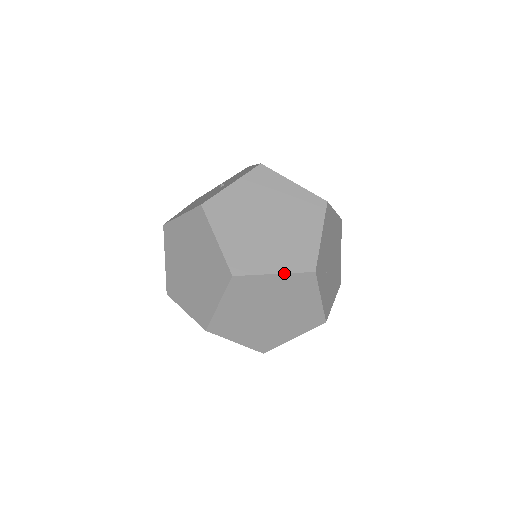
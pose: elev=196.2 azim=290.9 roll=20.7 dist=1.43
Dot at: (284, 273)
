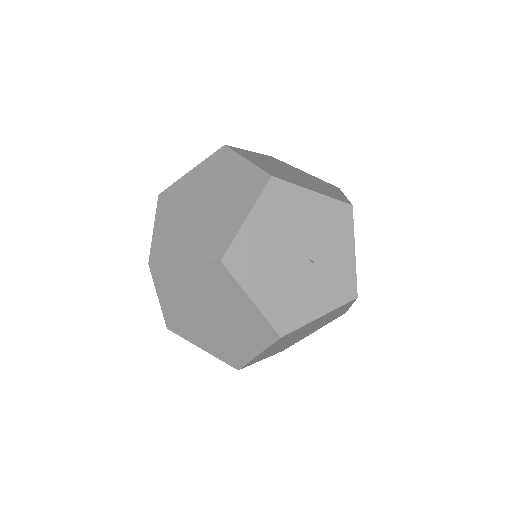
Dot at: occluded
